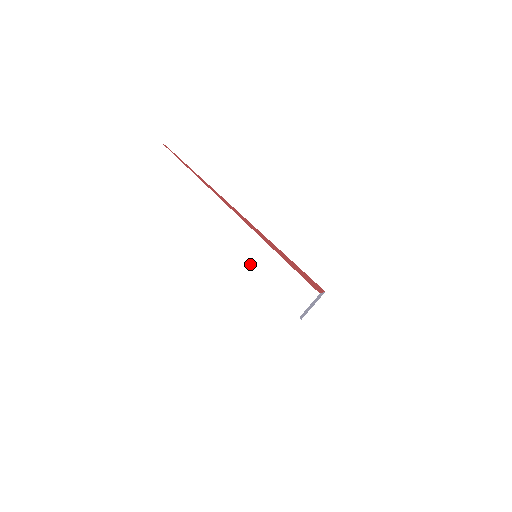
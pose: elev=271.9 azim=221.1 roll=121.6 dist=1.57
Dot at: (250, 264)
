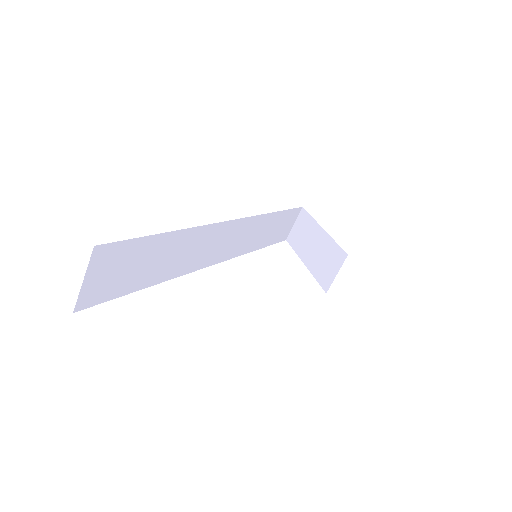
Dot at: (237, 248)
